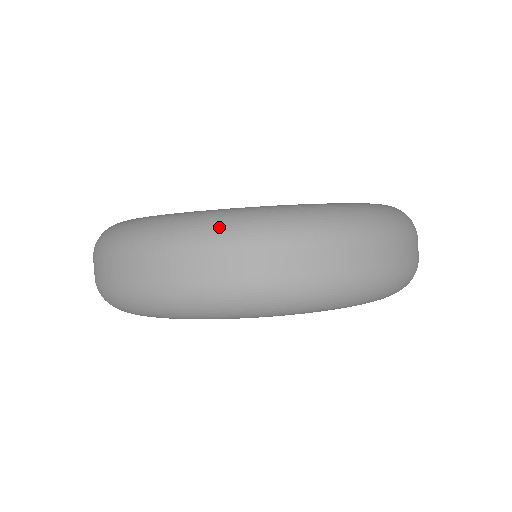
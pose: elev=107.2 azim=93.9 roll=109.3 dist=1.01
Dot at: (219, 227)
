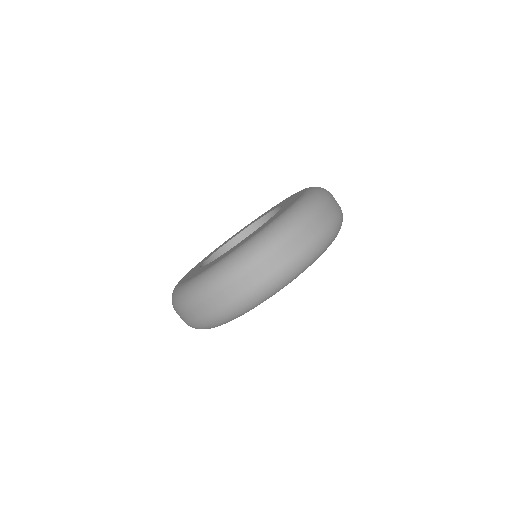
Dot at: (200, 288)
